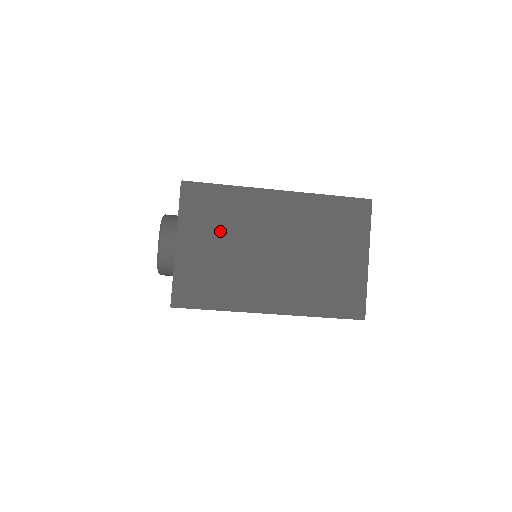
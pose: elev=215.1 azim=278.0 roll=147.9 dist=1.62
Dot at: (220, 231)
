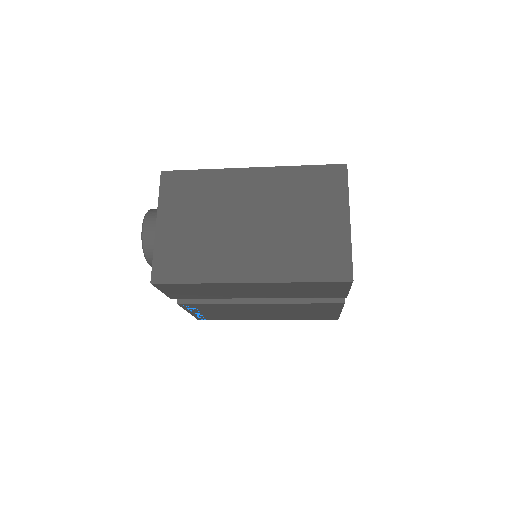
Dot at: (197, 210)
